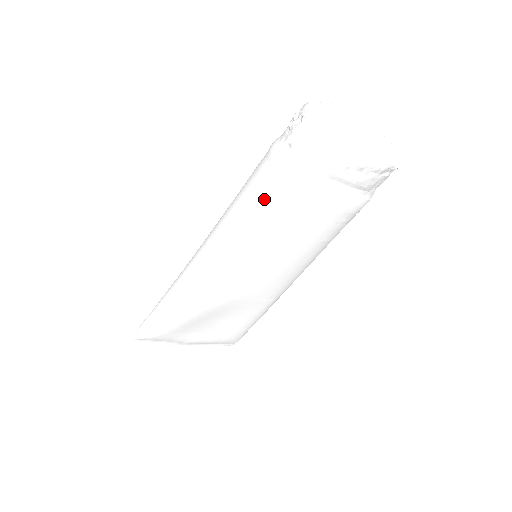
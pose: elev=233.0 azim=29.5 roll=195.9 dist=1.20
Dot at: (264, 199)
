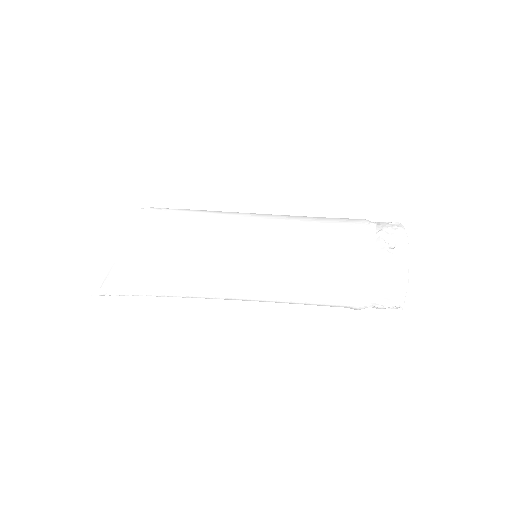
Dot at: occluded
